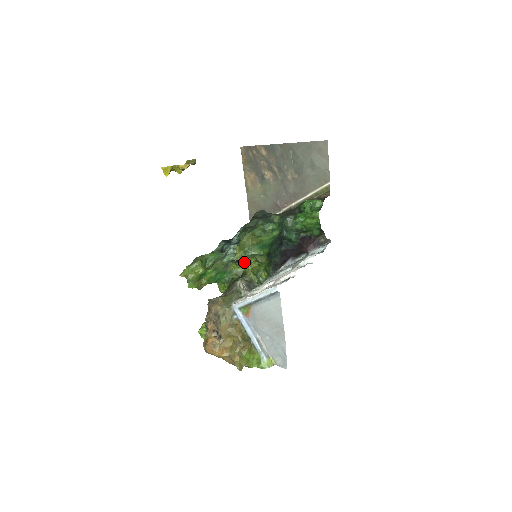
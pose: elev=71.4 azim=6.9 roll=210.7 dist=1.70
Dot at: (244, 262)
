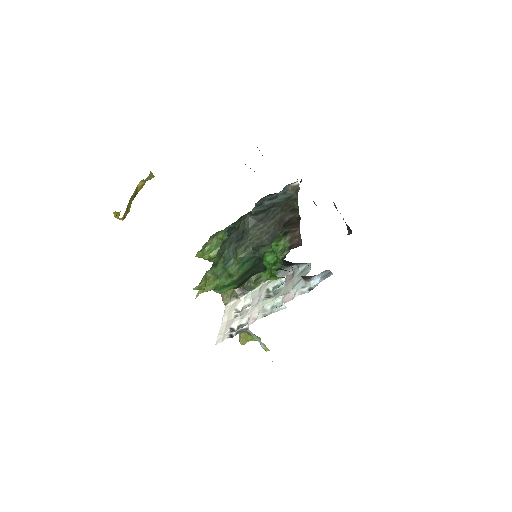
Dot at: occluded
